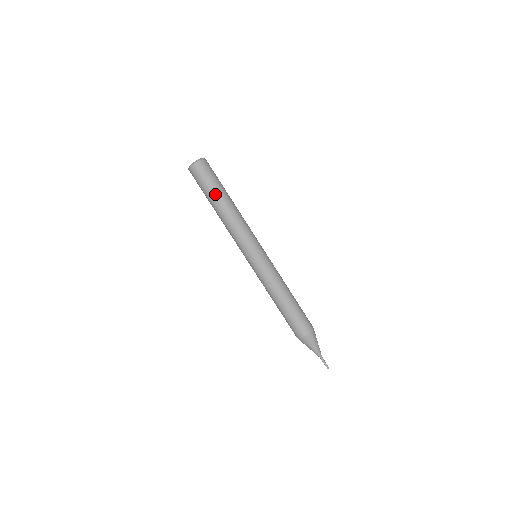
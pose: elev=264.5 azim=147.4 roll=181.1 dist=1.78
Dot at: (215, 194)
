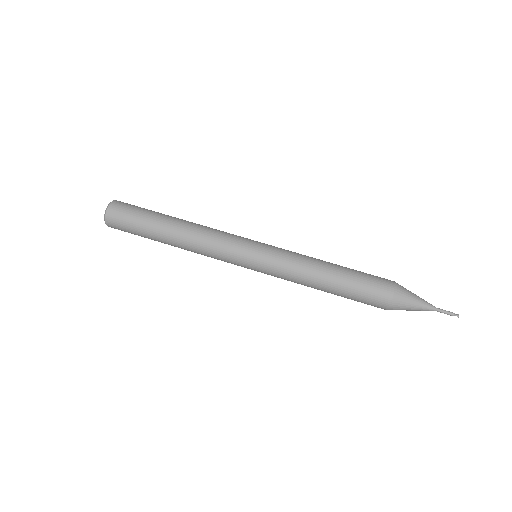
Dot at: (155, 220)
